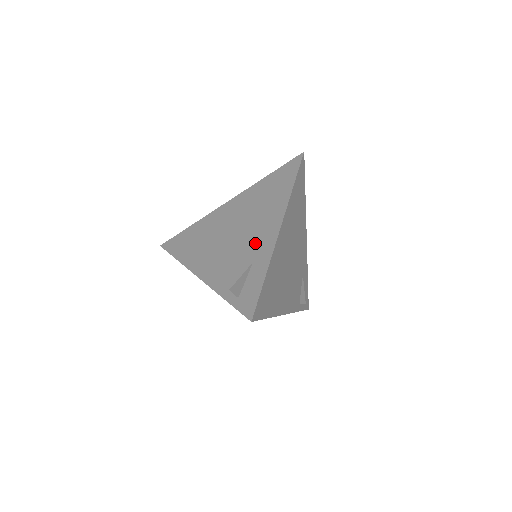
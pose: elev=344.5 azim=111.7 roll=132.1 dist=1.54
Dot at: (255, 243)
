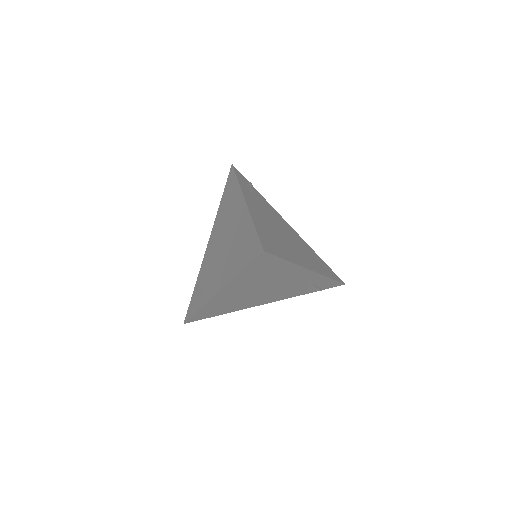
Dot at: (213, 278)
